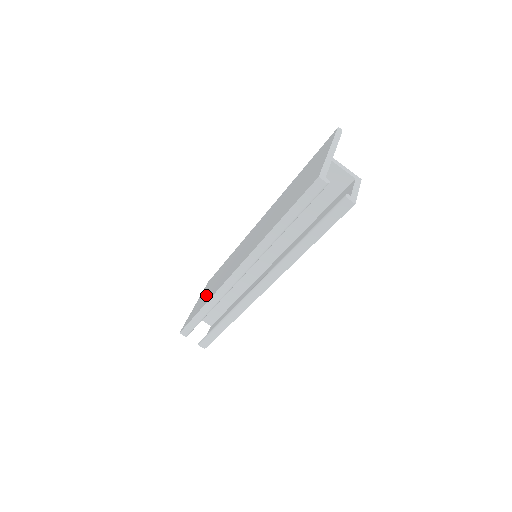
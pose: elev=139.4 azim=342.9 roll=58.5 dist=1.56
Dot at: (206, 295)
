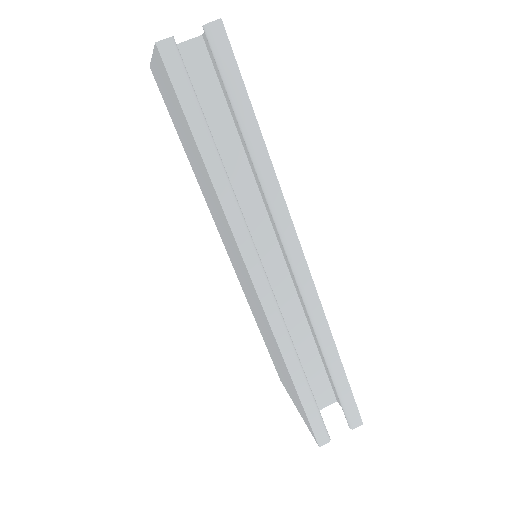
Dot at: (283, 372)
